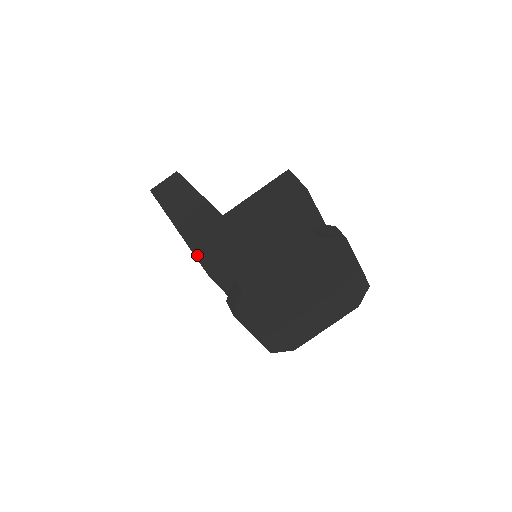
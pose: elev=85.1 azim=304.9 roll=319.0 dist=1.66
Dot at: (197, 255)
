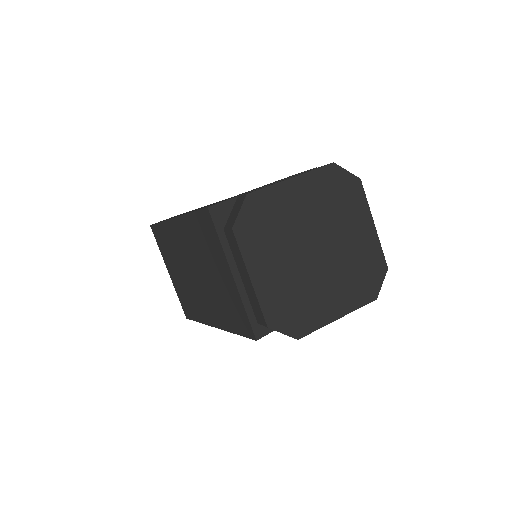
Dot at: (196, 210)
